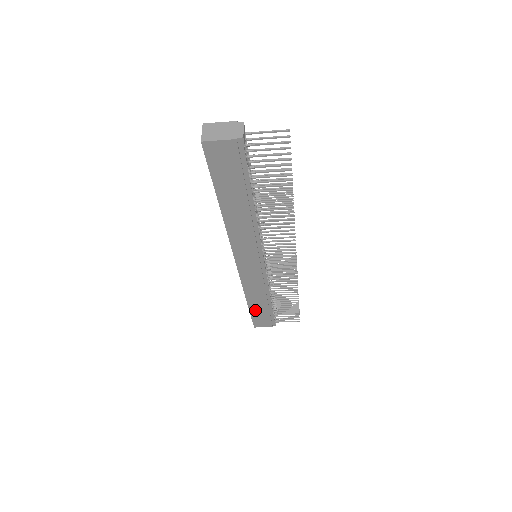
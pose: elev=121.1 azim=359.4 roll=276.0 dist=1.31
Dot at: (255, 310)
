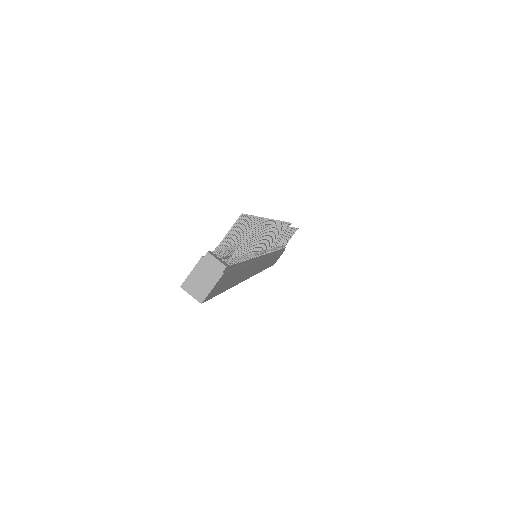
Dot at: (271, 263)
